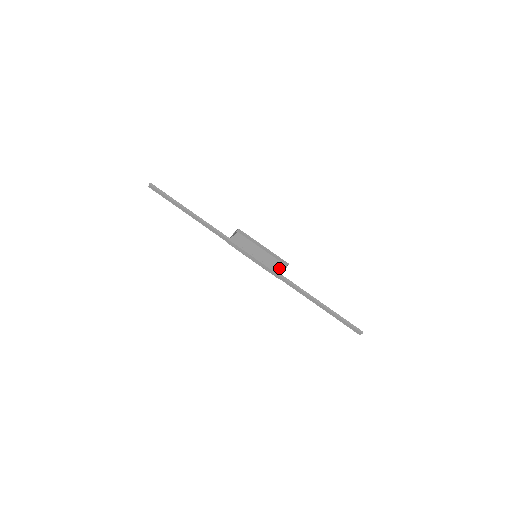
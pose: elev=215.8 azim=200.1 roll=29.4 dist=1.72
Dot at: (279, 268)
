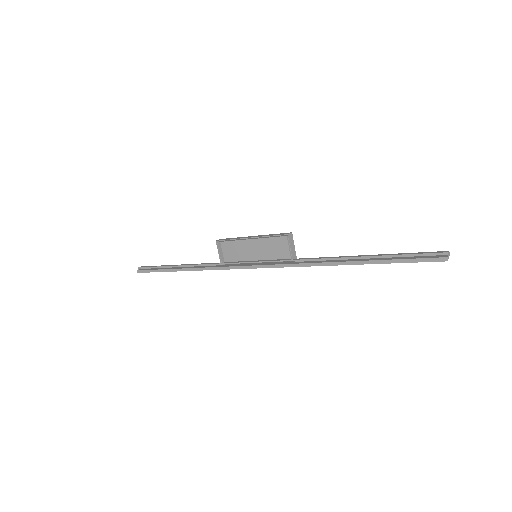
Dot at: (285, 248)
